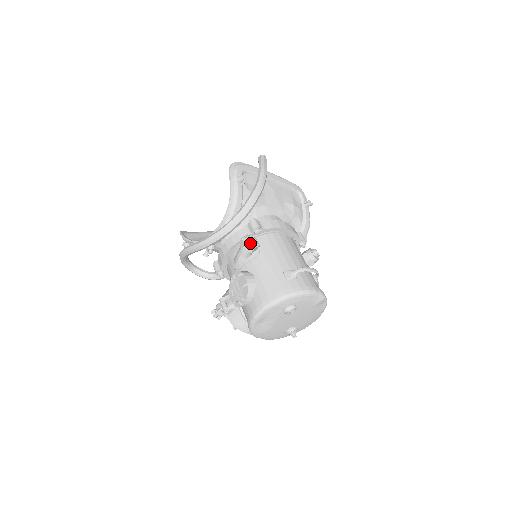
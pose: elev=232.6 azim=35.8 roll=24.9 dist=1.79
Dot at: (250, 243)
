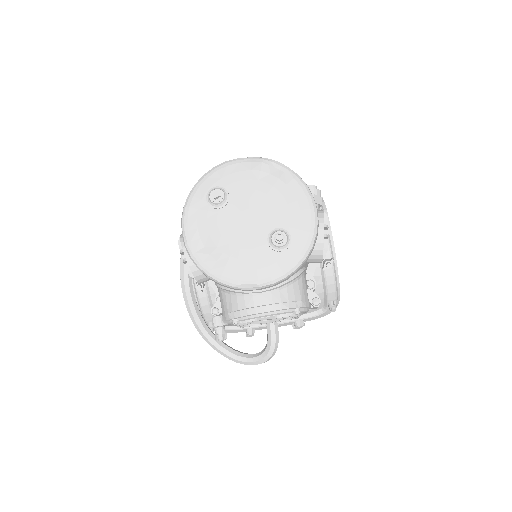
Dot at: occluded
